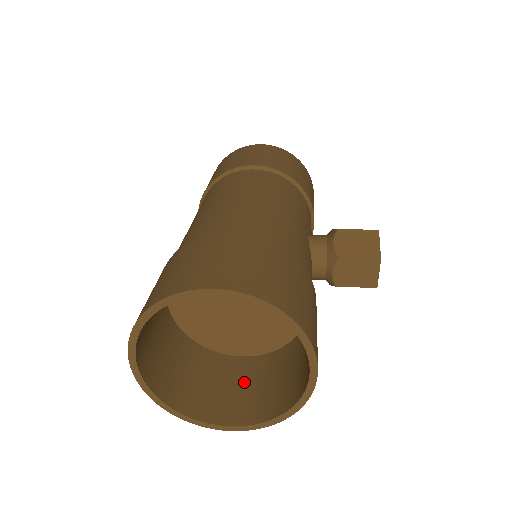
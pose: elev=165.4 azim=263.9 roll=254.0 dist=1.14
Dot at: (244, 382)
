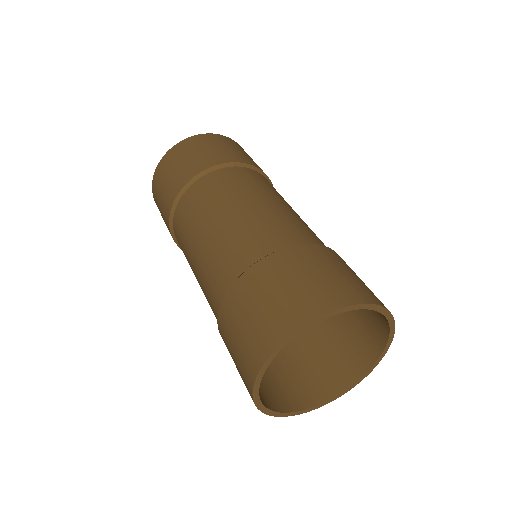
Dot at: occluded
